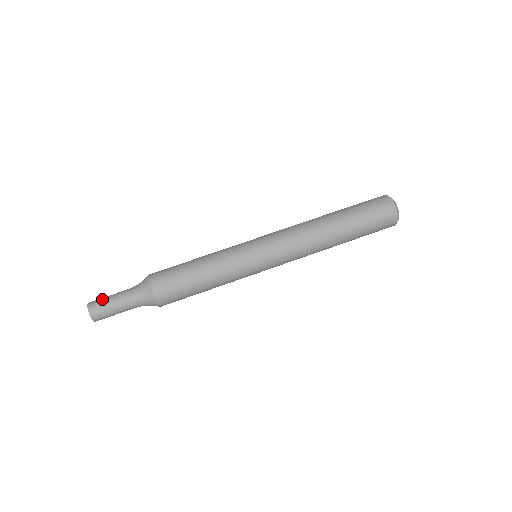
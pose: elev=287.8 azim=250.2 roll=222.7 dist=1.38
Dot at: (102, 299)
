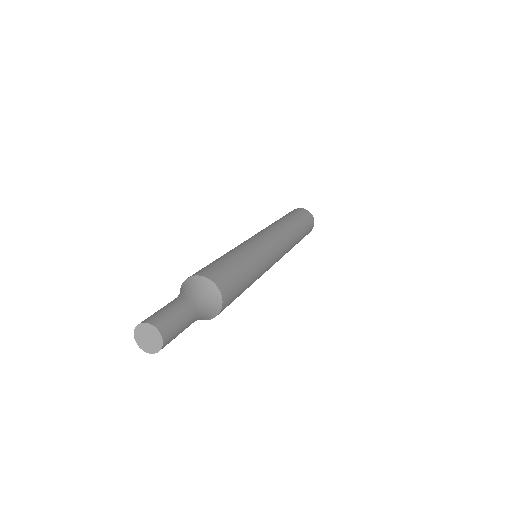
Dot at: occluded
